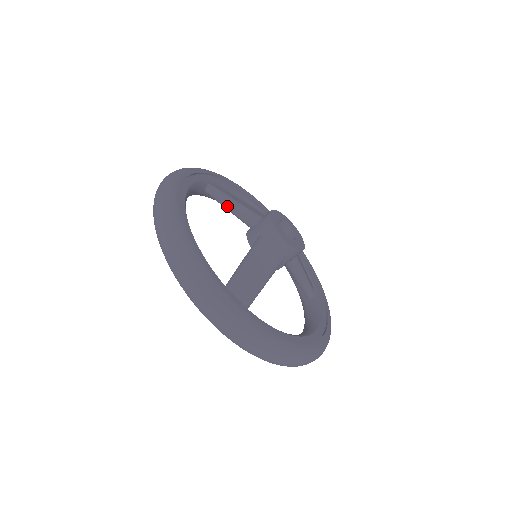
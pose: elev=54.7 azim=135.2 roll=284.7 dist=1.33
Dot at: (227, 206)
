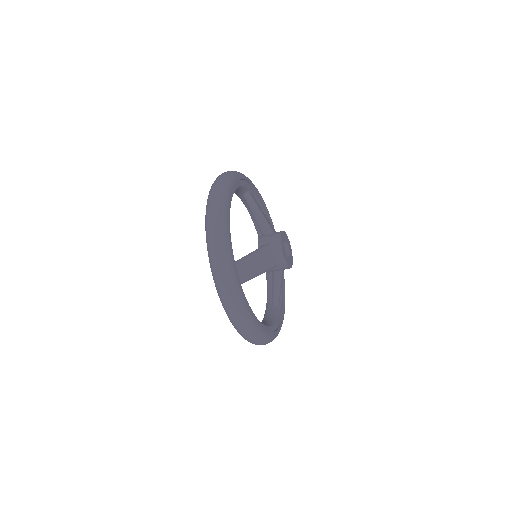
Dot at: (254, 212)
